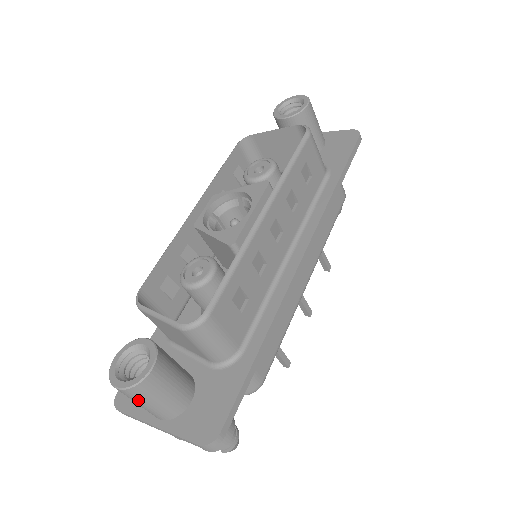
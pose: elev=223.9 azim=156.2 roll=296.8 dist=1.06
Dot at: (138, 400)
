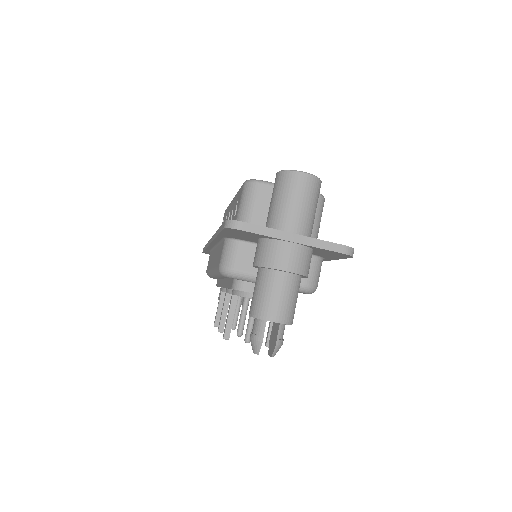
Dot at: (308, 194)
